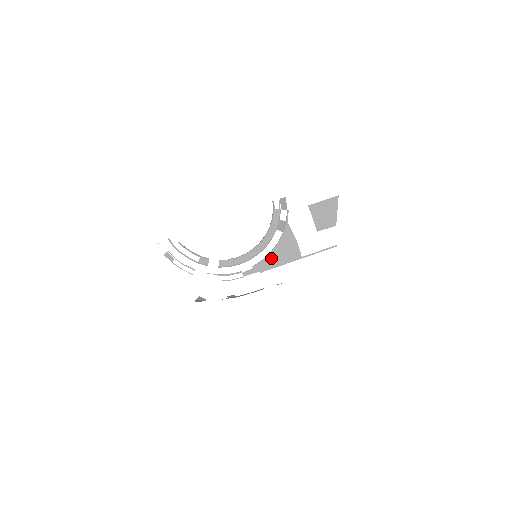
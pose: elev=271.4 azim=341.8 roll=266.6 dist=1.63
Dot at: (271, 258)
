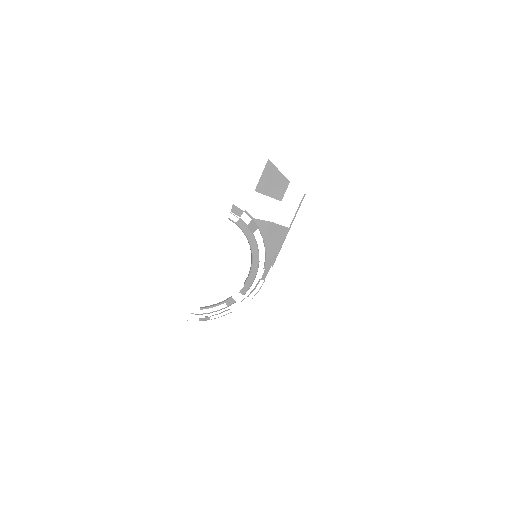
Dot at: (269, 251)
